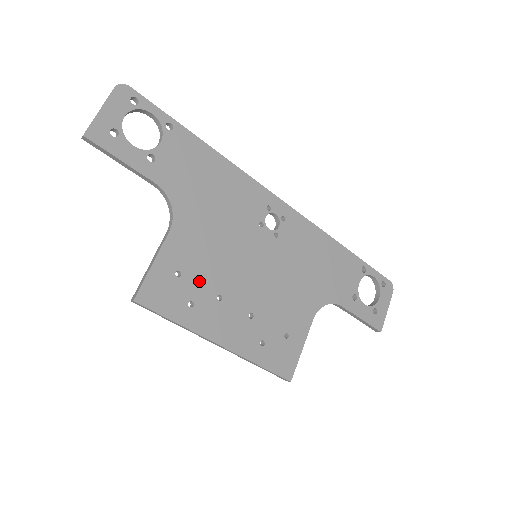
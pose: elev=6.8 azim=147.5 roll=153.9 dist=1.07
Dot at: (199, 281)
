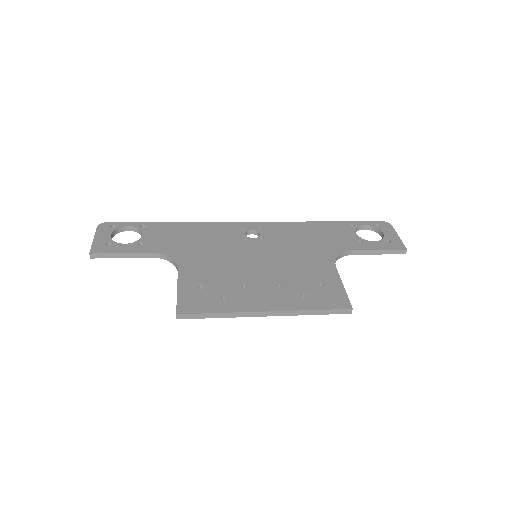
Dot at: (220, 284)
